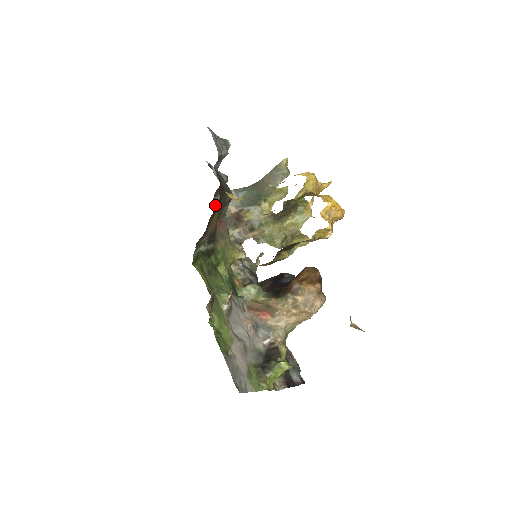
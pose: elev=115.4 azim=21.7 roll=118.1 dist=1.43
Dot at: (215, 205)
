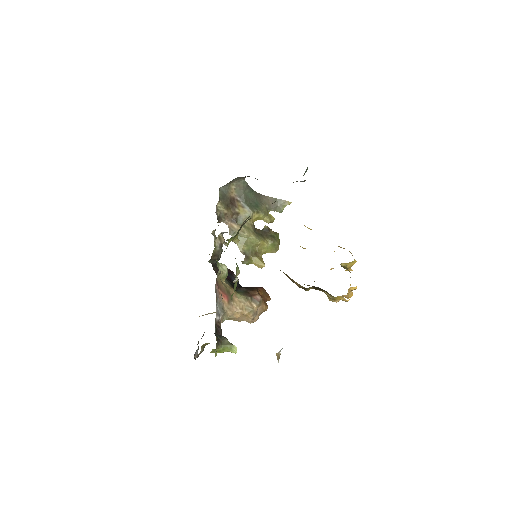
Dot at: occluded
